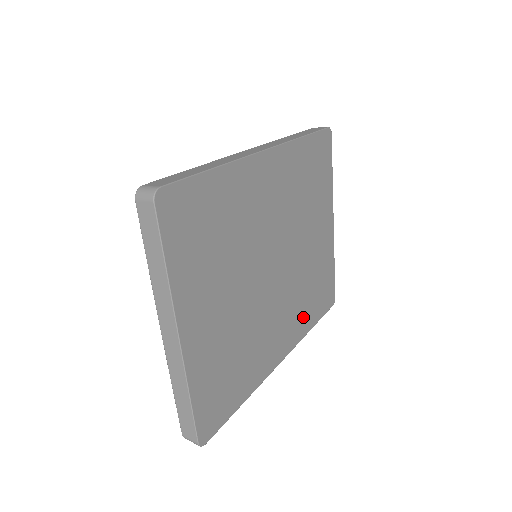
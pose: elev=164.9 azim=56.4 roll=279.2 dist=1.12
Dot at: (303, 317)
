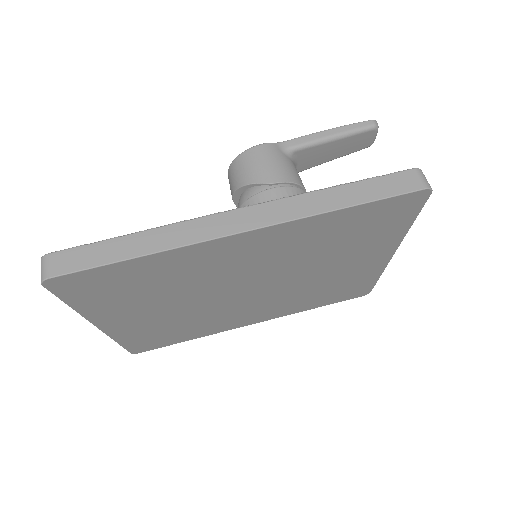
Dot at: (298, 305)
